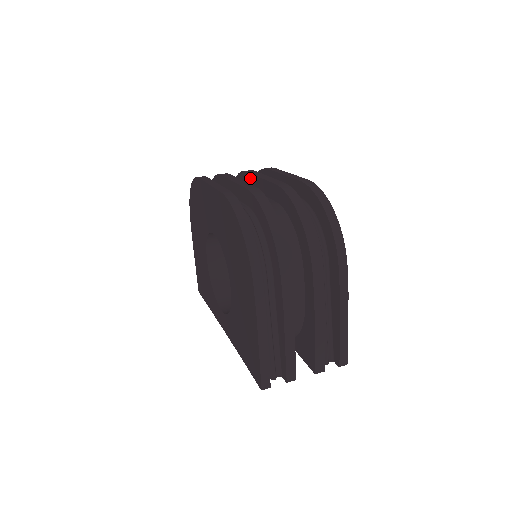
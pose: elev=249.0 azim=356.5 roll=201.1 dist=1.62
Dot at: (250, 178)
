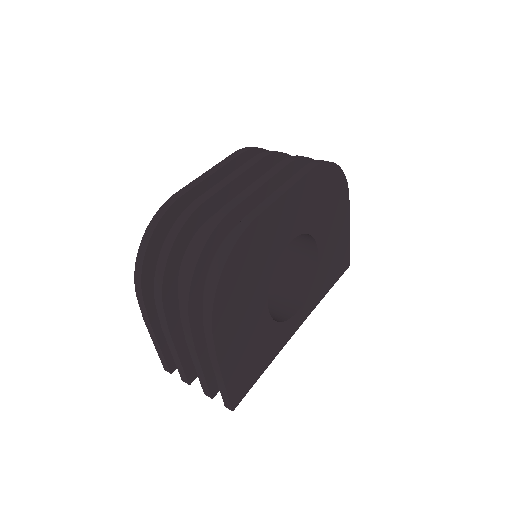
Dot at: occluded
